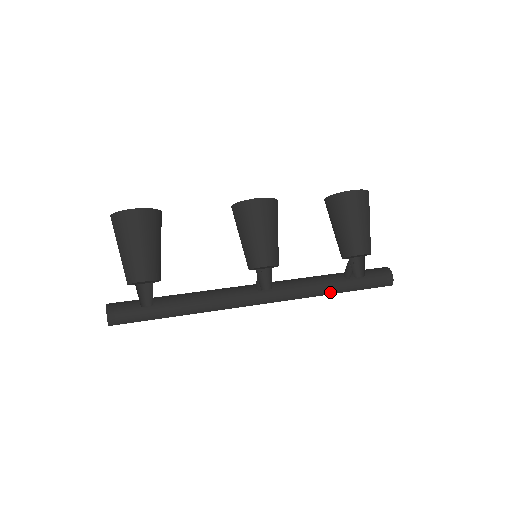
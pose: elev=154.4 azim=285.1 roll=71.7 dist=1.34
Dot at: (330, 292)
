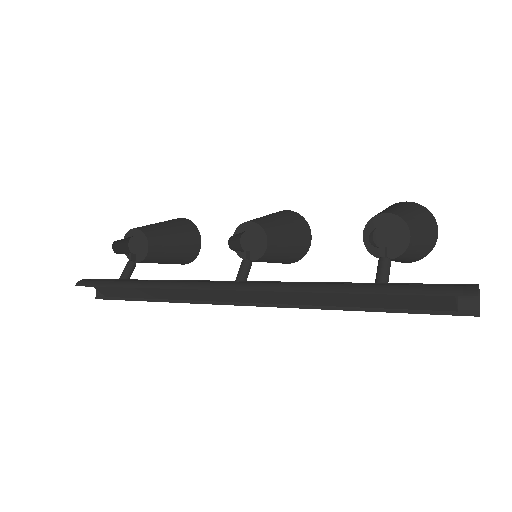
Dot at: (337, 290)
